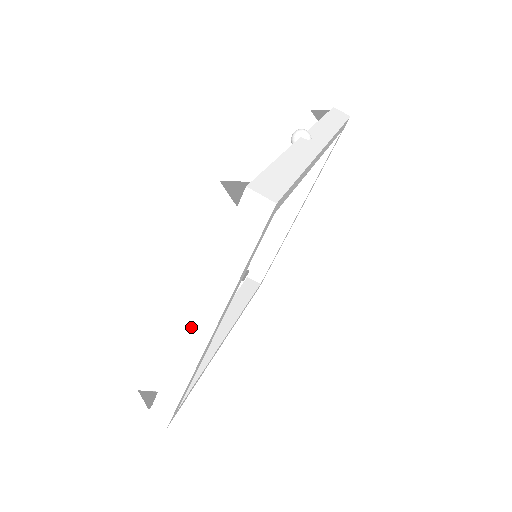
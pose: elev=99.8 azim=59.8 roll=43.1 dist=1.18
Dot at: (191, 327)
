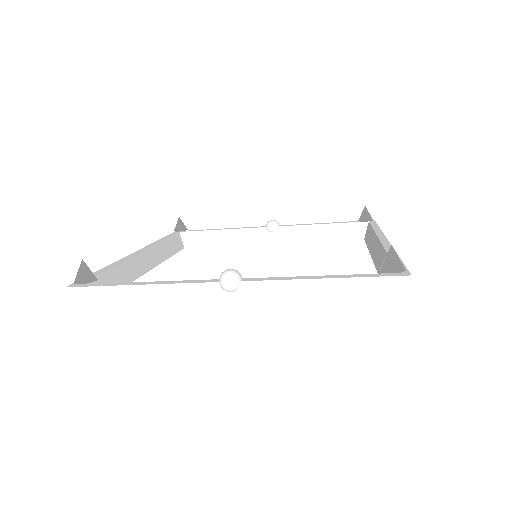
Dot at: occluded
